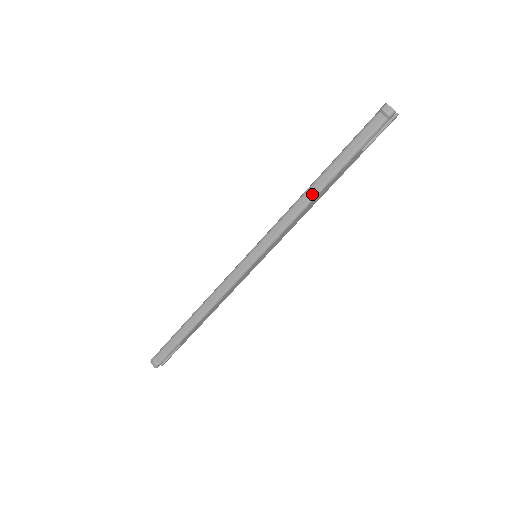
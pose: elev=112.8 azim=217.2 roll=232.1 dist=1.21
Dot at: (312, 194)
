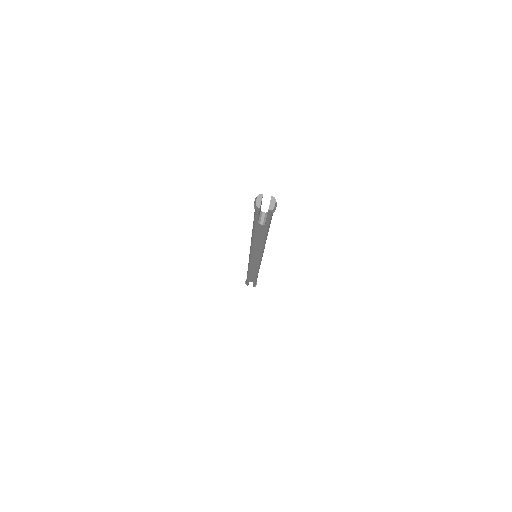
Dot at: occluded
